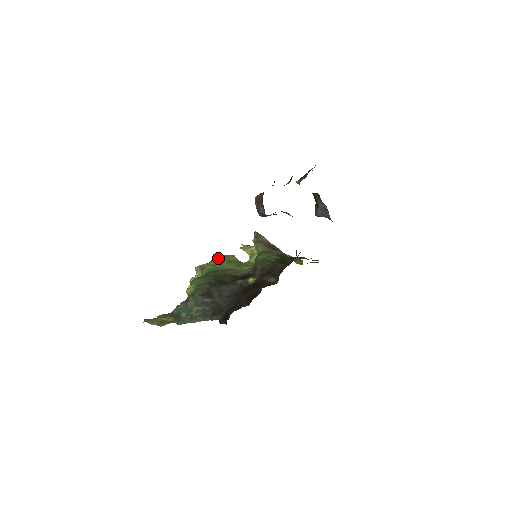
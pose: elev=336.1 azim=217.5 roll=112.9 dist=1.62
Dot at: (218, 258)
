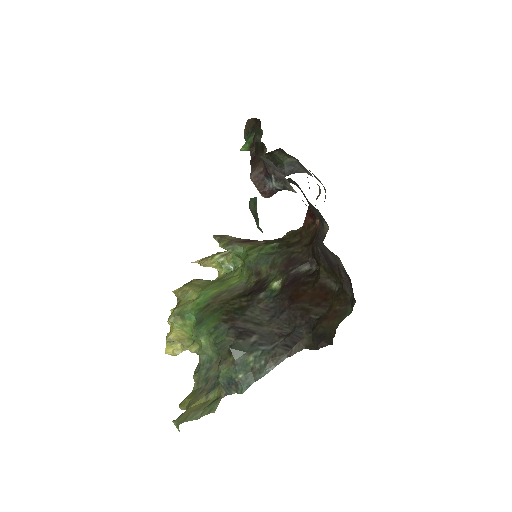
Dot at: (185, 292)
